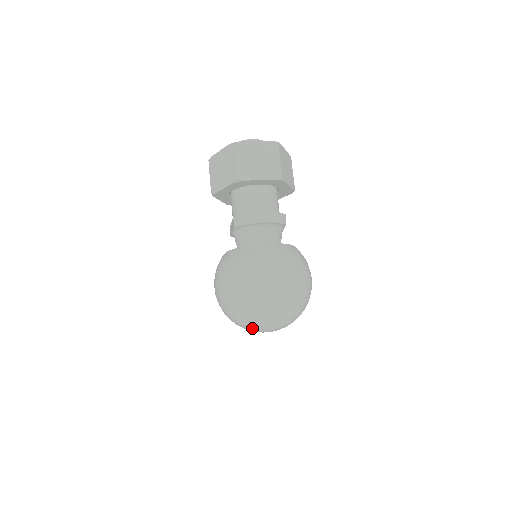
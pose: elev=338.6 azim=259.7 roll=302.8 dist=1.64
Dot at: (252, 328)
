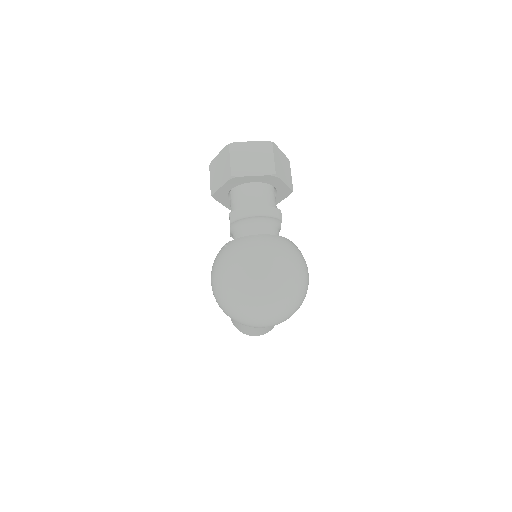
Dot at: (246, 320)
